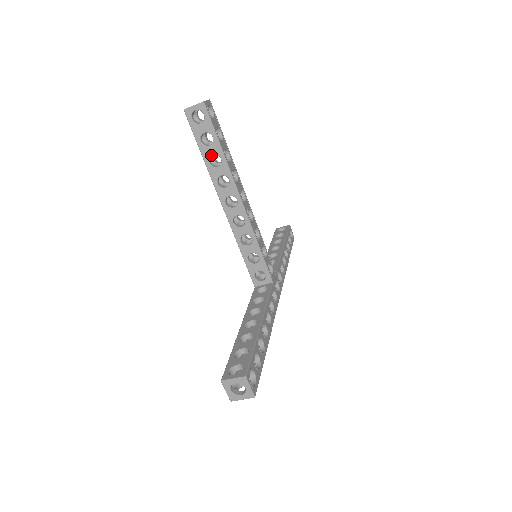
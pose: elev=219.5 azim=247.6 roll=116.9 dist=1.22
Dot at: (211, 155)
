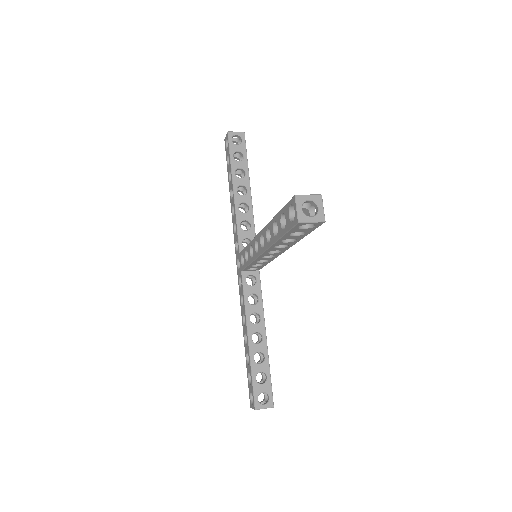
Dot at: (289, 238)
